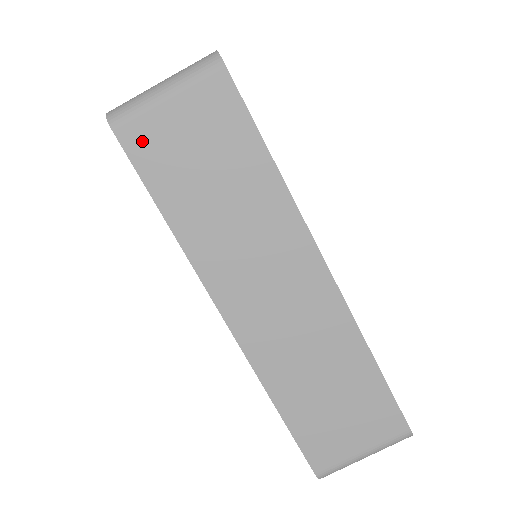
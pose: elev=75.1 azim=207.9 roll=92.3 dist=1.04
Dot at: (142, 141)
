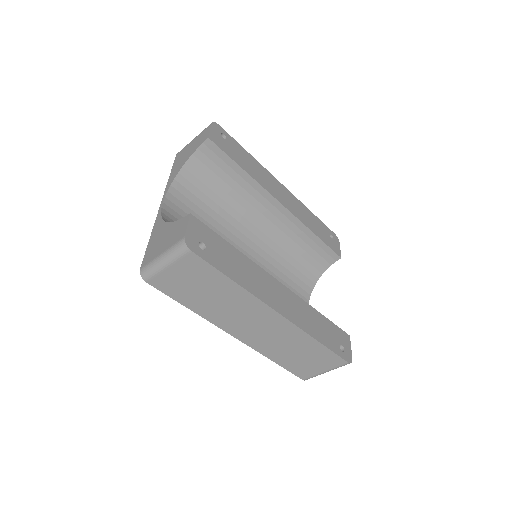
Dot at: (163, 284)
